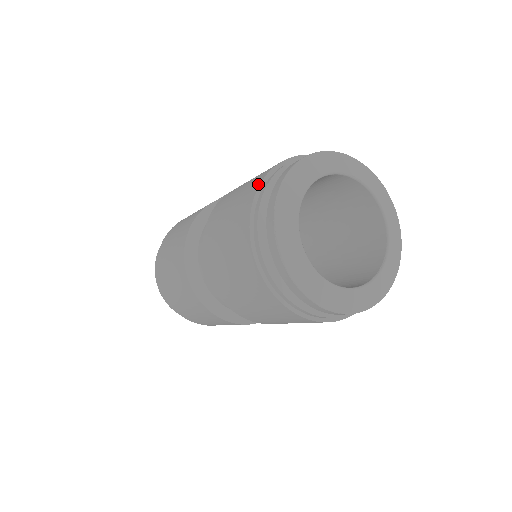
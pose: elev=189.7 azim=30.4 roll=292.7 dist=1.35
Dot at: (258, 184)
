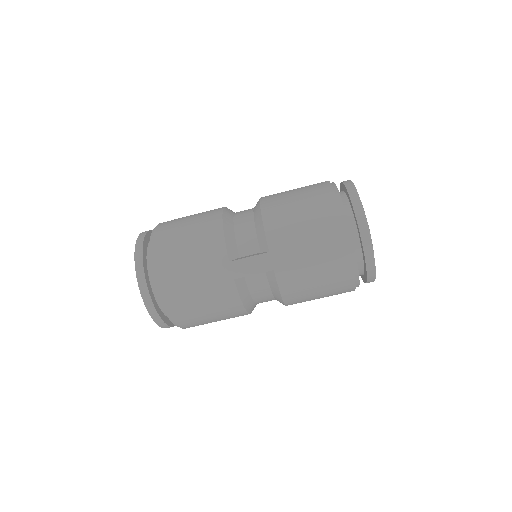
Dot at: occluded
